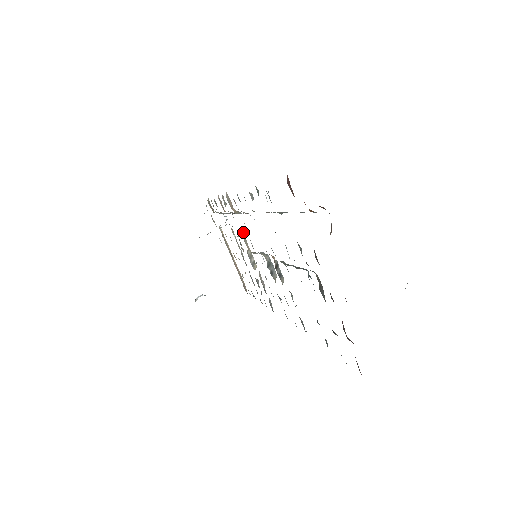
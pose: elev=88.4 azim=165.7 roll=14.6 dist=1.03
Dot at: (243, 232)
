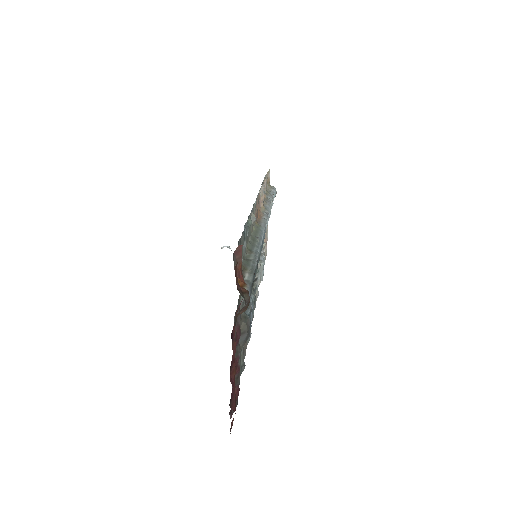
Dot at: occluded
